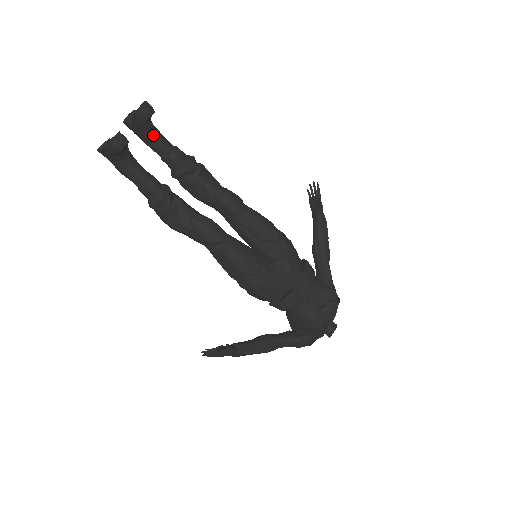
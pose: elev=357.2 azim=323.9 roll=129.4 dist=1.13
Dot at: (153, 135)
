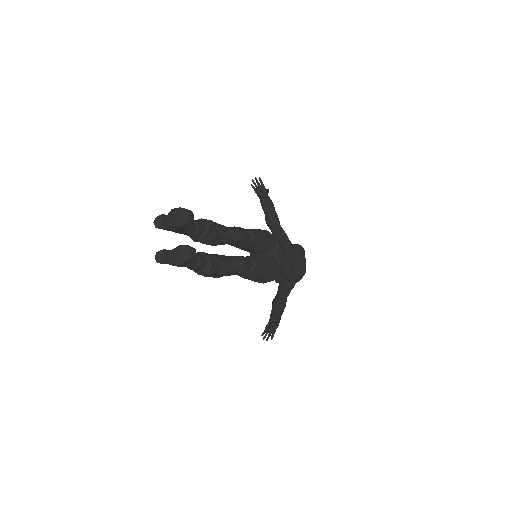
Dot at: occluded
